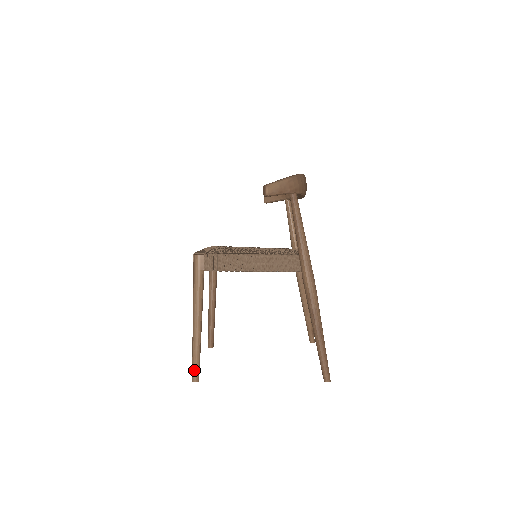
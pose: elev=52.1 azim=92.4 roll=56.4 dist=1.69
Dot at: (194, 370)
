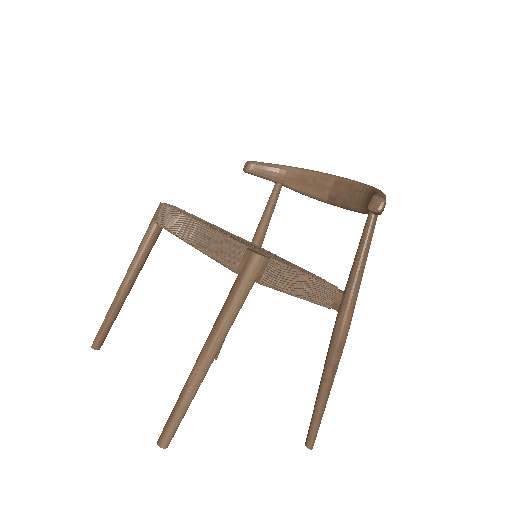
Dot at: (173, 430)
